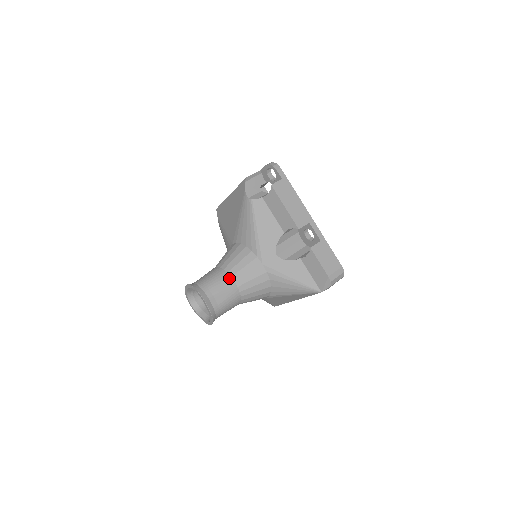
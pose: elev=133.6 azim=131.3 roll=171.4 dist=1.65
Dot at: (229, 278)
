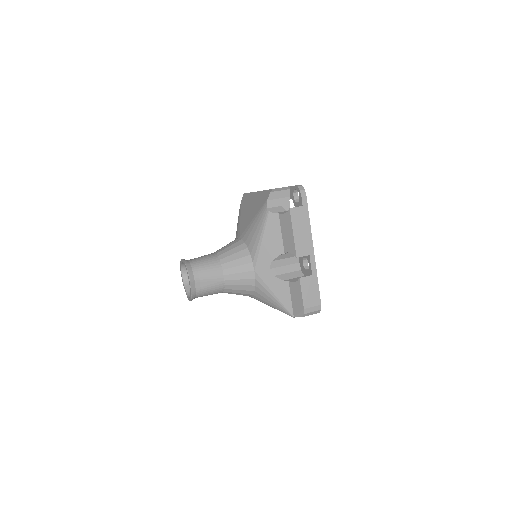
Dot at: (220, 270)
